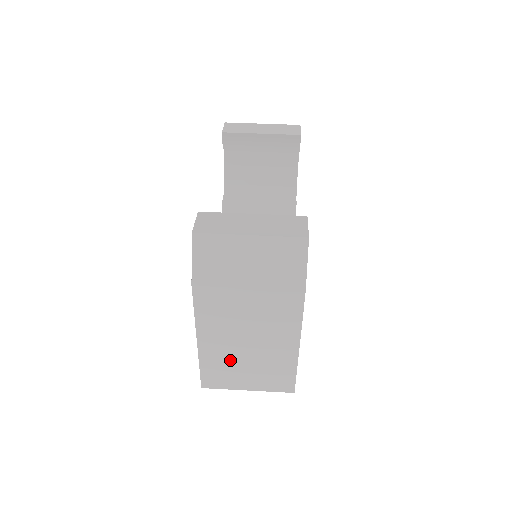
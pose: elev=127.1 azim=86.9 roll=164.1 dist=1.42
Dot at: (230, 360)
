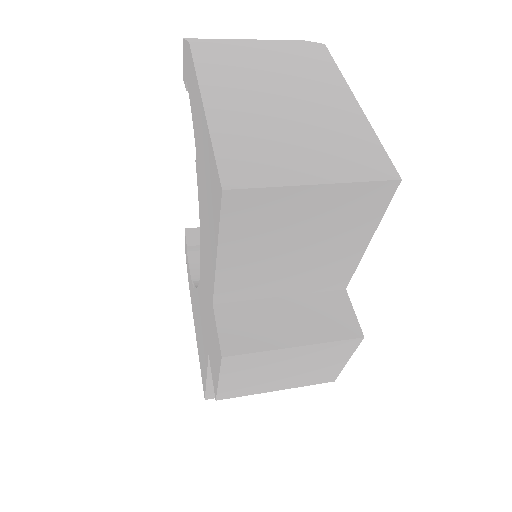
Dot at: (263, 129)
